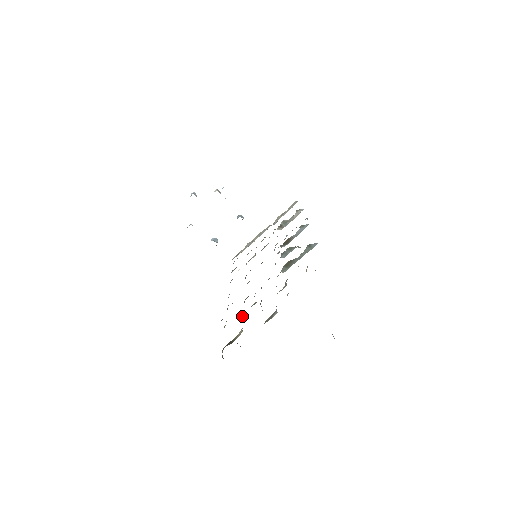
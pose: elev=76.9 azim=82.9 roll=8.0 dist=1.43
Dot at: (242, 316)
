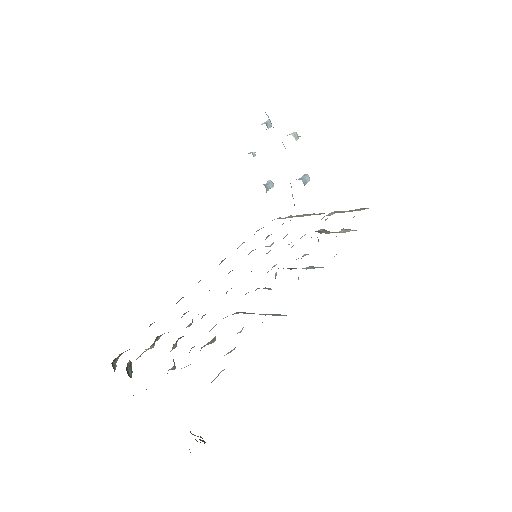
Dot at: (157, 336)
